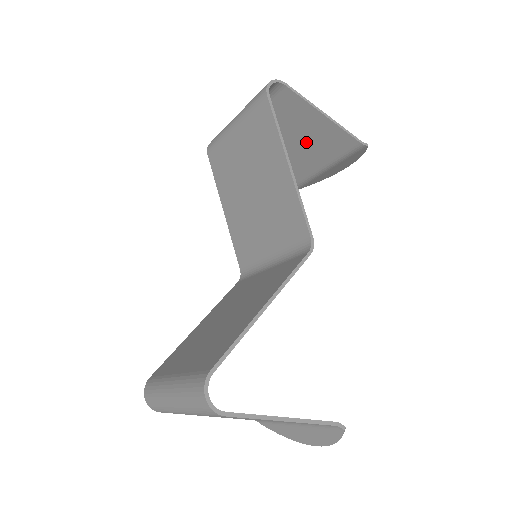
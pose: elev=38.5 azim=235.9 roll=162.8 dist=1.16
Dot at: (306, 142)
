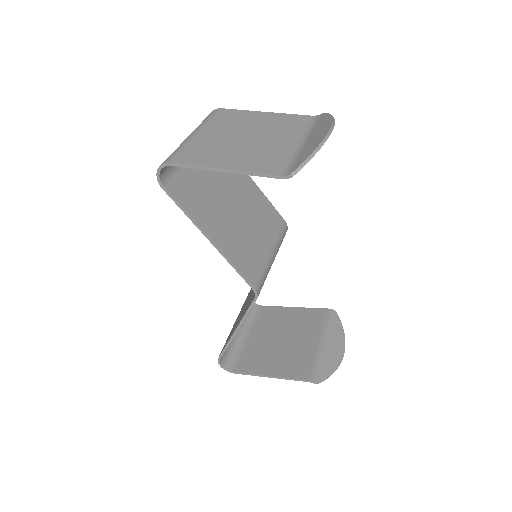
Dot at: (253, 150)
